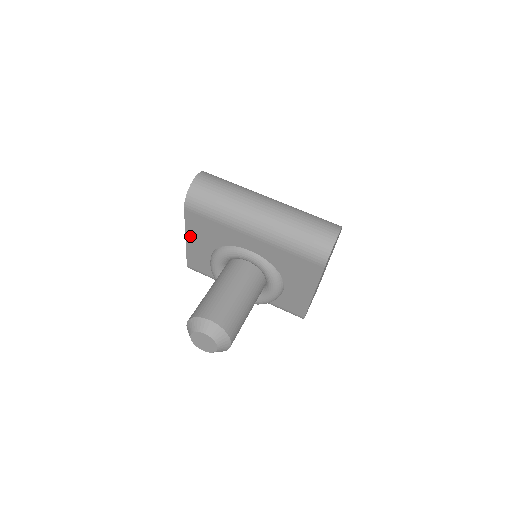
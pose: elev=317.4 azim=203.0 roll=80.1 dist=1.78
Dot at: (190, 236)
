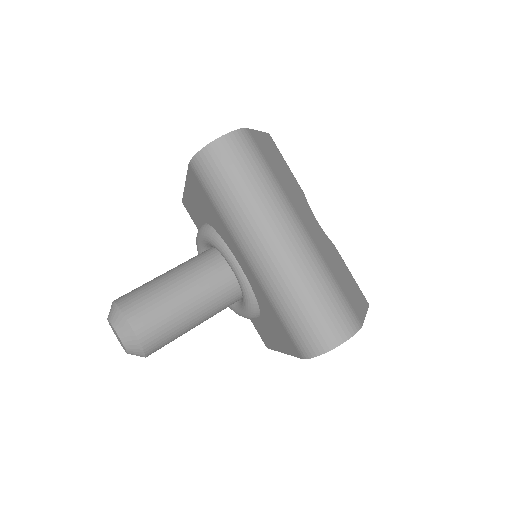
Dot at: (189, 188)
